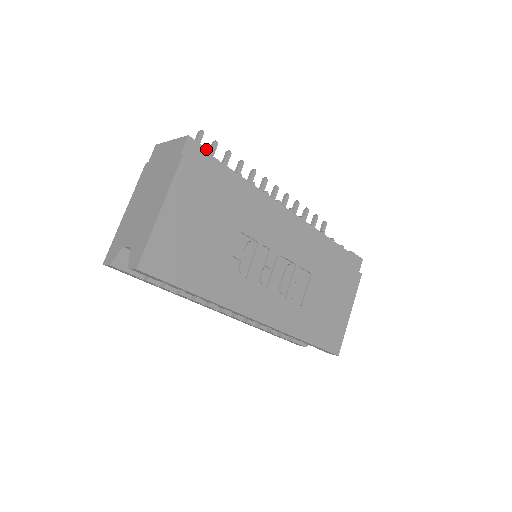
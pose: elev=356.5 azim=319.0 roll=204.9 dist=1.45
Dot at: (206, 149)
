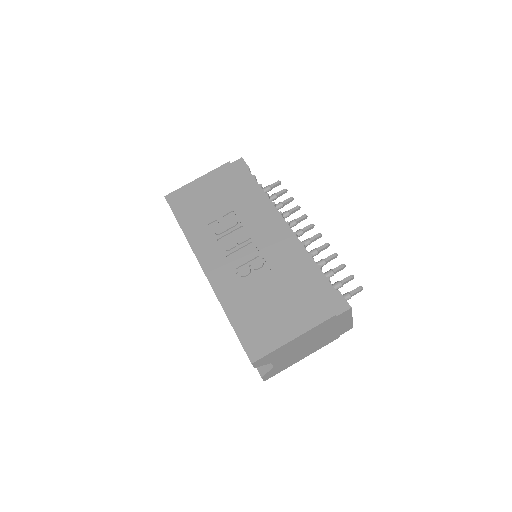
Dot at: (248, 166)
